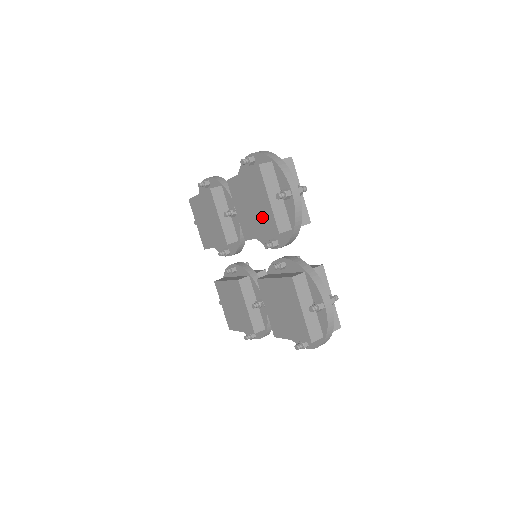
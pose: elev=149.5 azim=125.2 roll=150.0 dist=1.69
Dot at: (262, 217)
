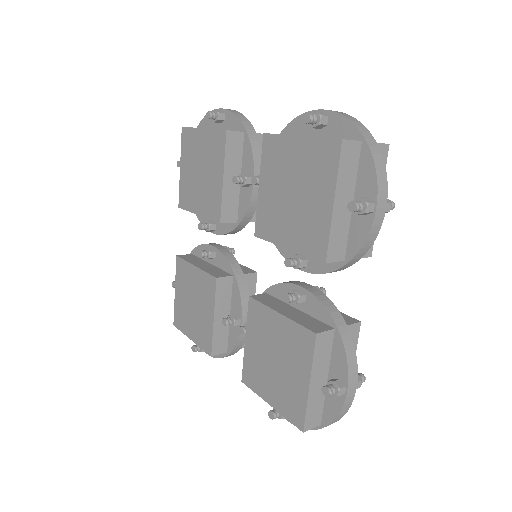
Dot at: (305, 222)
